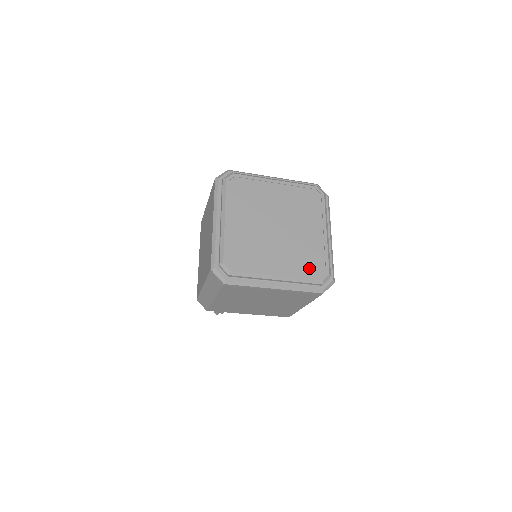
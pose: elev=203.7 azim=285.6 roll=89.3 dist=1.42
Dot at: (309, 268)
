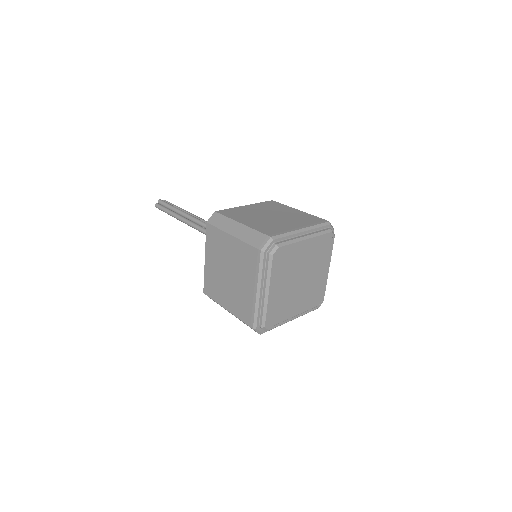
Dot at: (313, 303)
